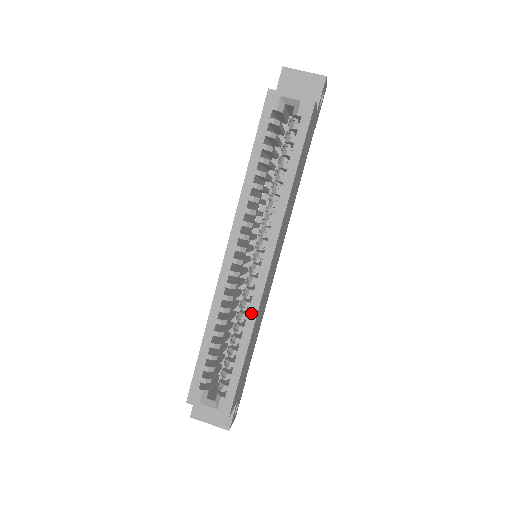
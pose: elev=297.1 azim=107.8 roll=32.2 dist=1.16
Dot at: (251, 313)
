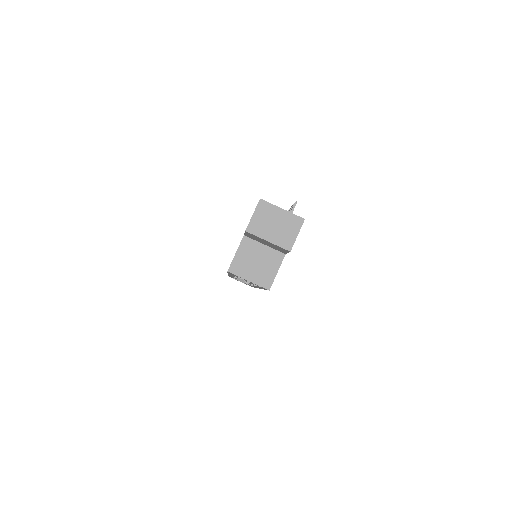
Dot at: occluded
